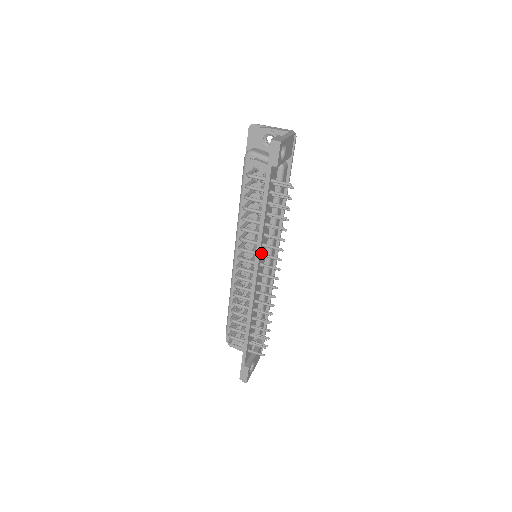
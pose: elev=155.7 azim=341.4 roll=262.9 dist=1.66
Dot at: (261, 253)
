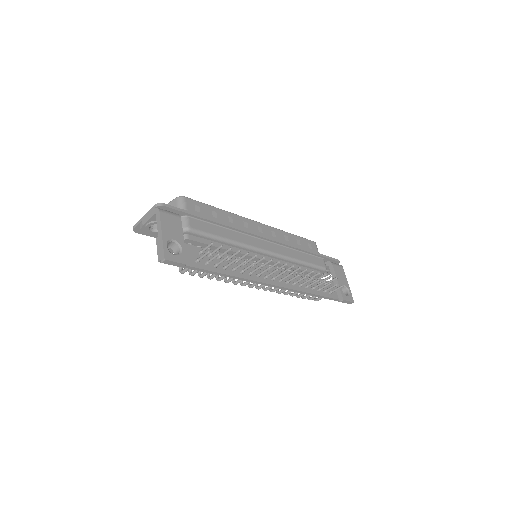
Dot at: (256, 276)
